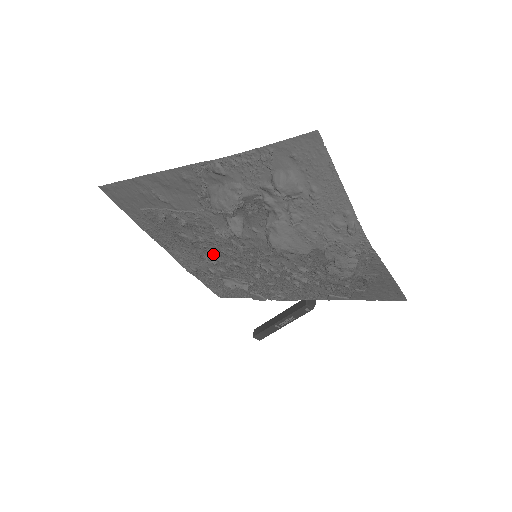
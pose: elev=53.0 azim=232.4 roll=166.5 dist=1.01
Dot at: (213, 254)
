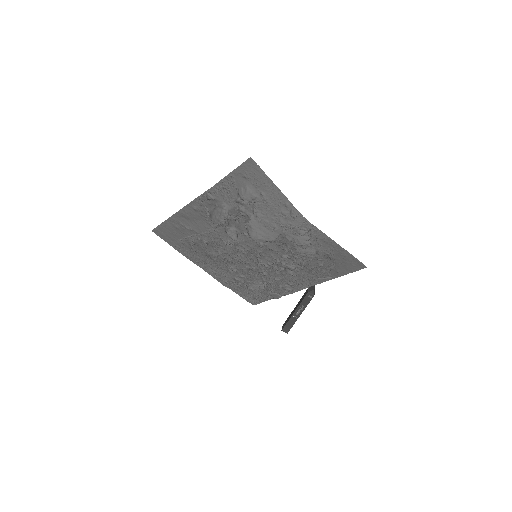
Dot at: (232, 264)
